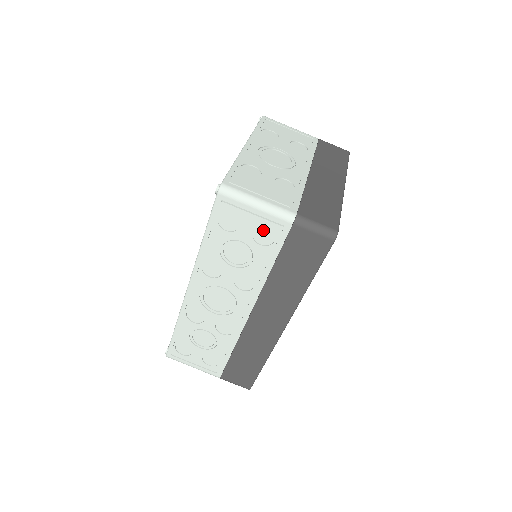
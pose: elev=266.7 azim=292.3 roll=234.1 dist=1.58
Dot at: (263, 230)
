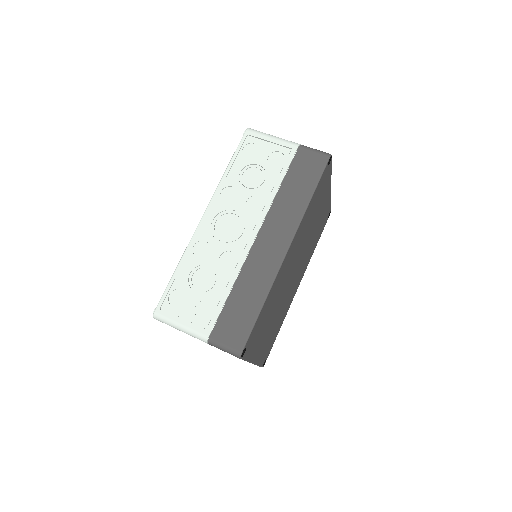
Dot at: (276, 155)
